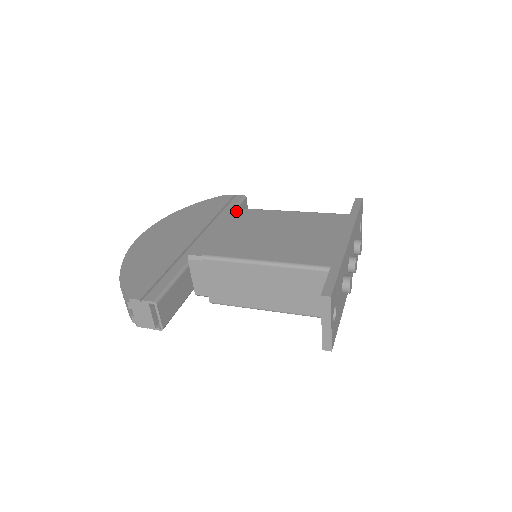
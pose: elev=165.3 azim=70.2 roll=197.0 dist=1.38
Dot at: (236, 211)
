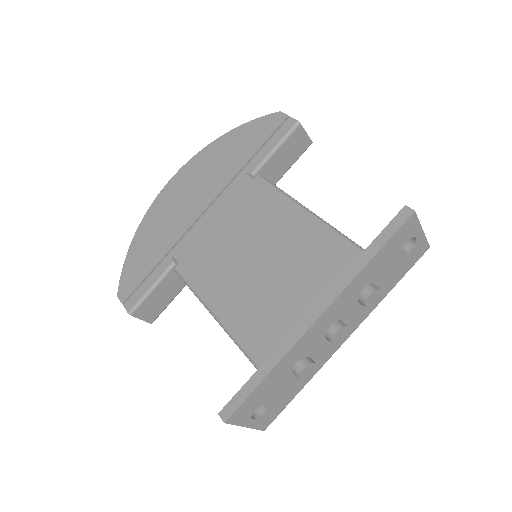
Dot at: (274, 156)
